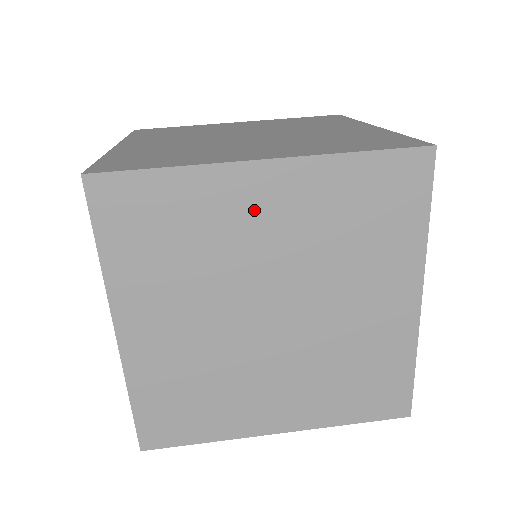
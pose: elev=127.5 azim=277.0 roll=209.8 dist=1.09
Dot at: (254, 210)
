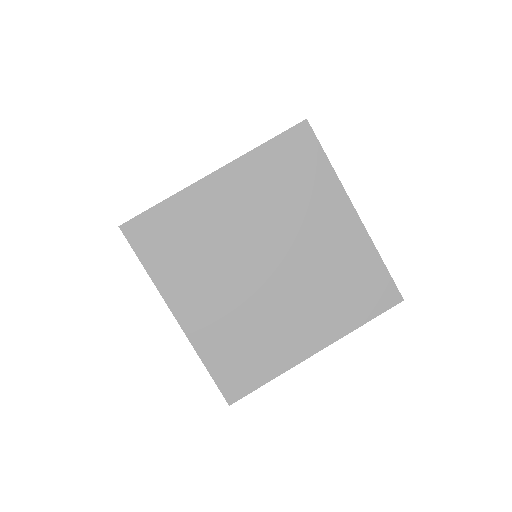
Dot at: occluded
